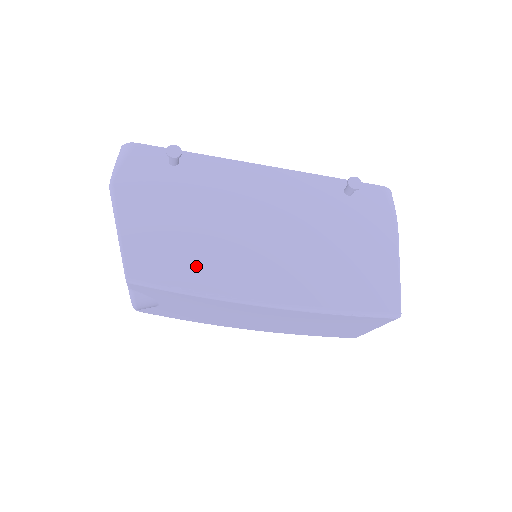
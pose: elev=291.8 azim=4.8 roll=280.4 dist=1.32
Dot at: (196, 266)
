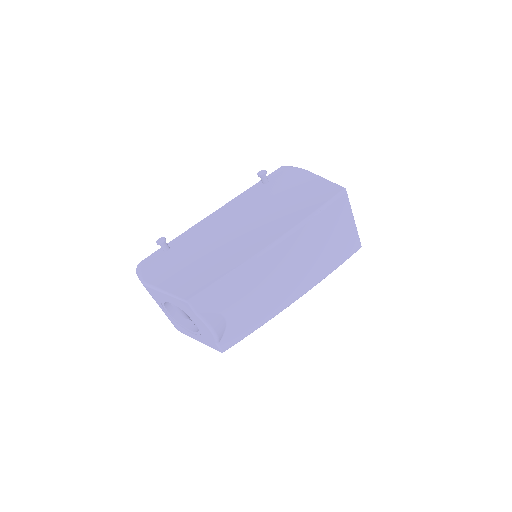
Dot at: (218, 267)
